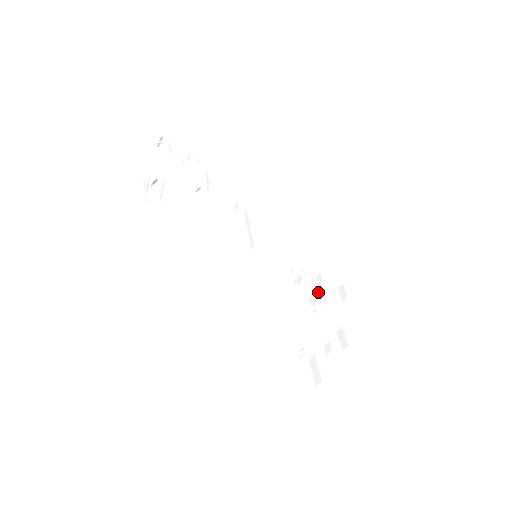
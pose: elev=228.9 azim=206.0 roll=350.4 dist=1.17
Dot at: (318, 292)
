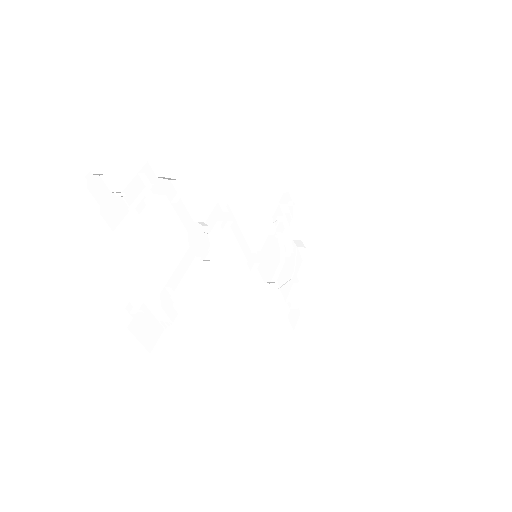
Dot at: occluded
